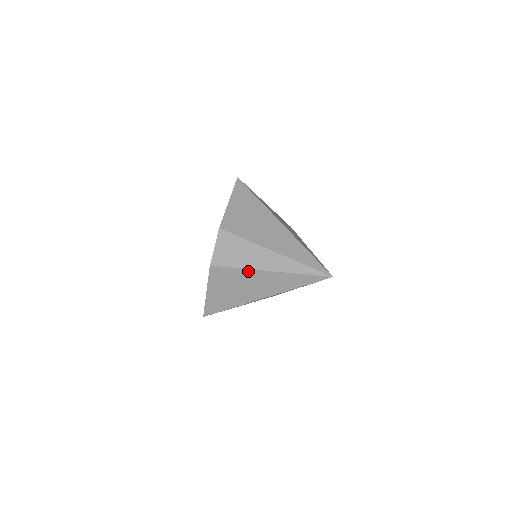
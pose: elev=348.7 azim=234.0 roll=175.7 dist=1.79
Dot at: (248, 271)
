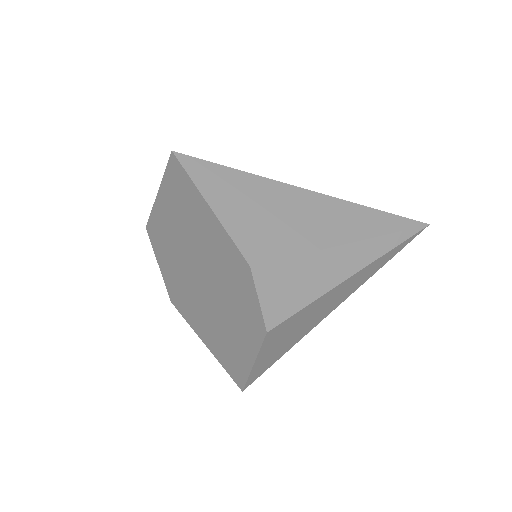
Dot at: (324, 296)
